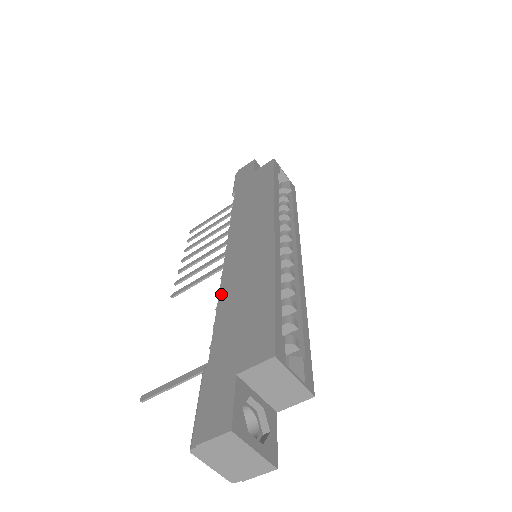
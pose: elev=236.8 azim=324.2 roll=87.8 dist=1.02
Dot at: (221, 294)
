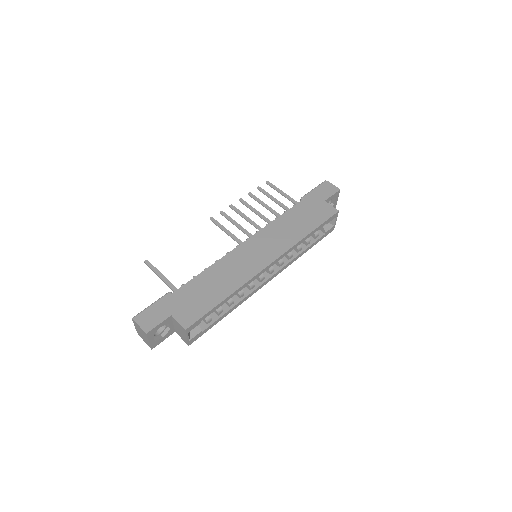
Dot at: (215, 265)
